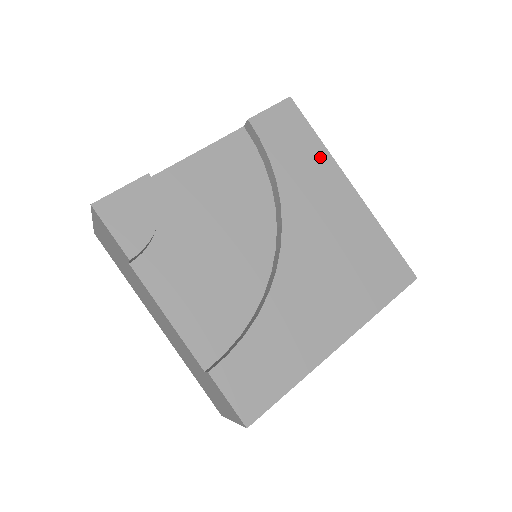
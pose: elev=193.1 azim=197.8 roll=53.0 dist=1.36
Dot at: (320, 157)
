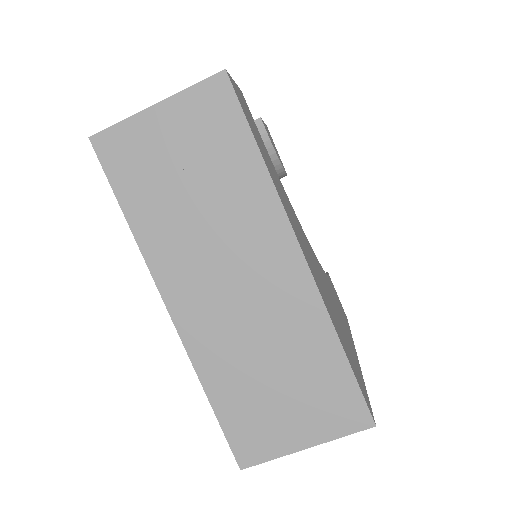
Dot at: occluded
